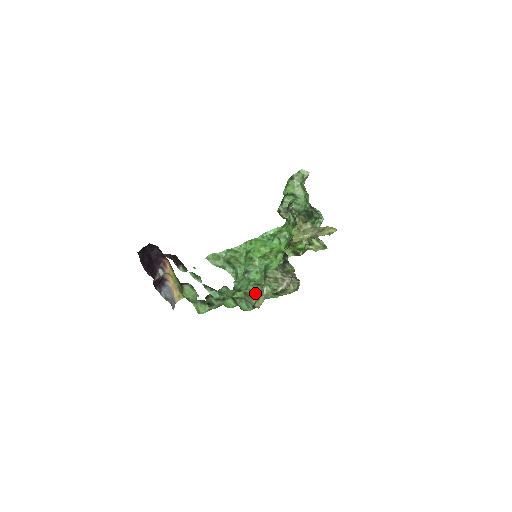
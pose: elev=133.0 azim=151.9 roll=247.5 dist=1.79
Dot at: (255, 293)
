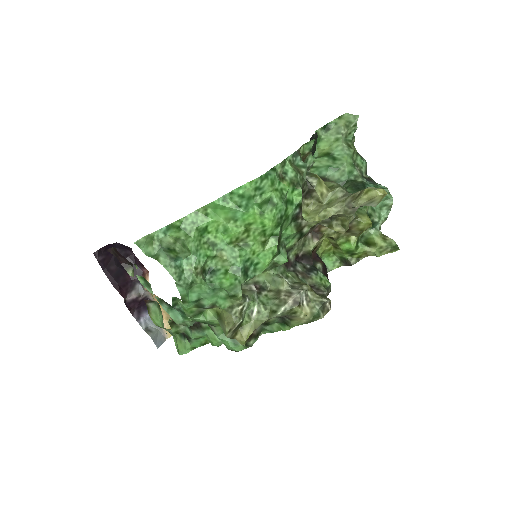
Dot at: (228, 313)
